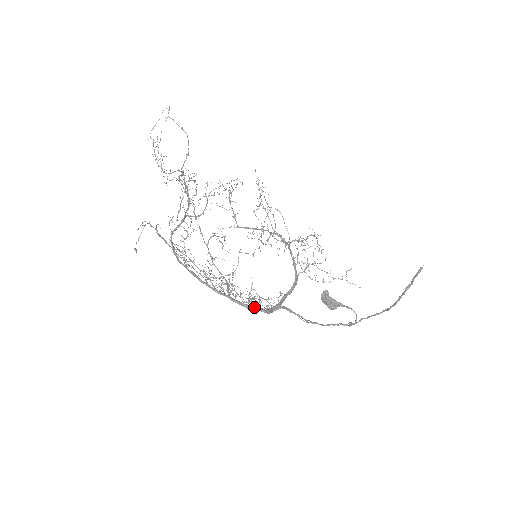
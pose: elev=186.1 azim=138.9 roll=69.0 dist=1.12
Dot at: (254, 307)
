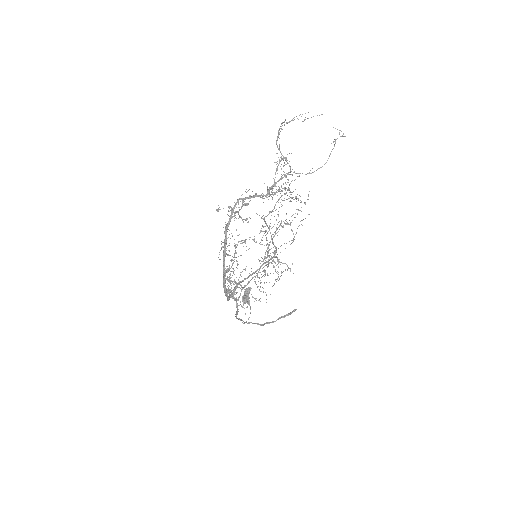
Dot at: occluded
